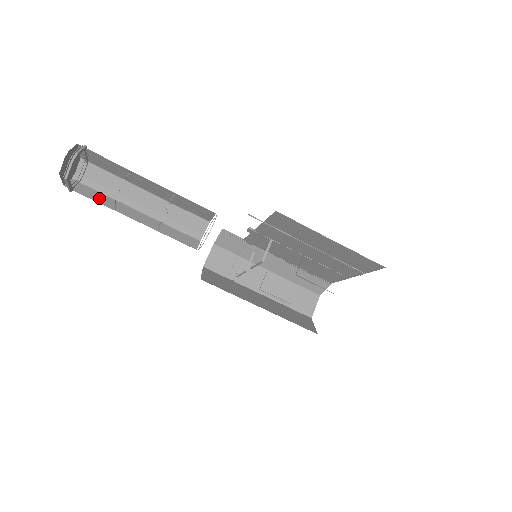
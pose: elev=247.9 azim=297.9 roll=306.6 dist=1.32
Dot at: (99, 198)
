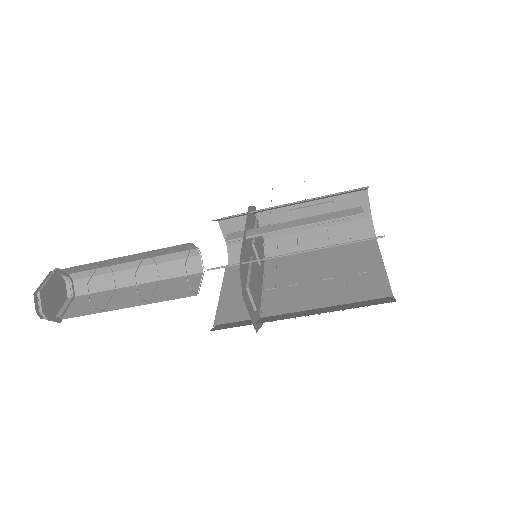
Dot at: (96, 285)
